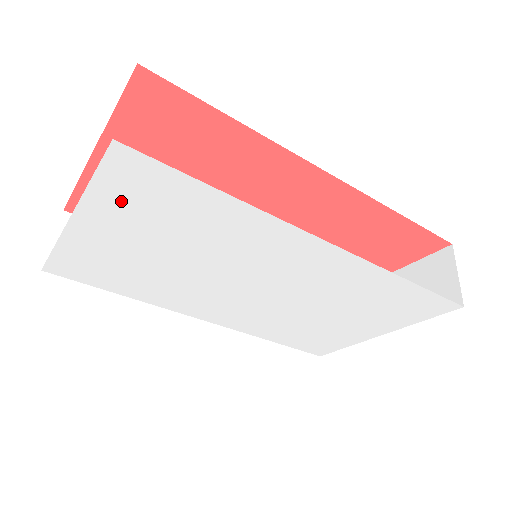
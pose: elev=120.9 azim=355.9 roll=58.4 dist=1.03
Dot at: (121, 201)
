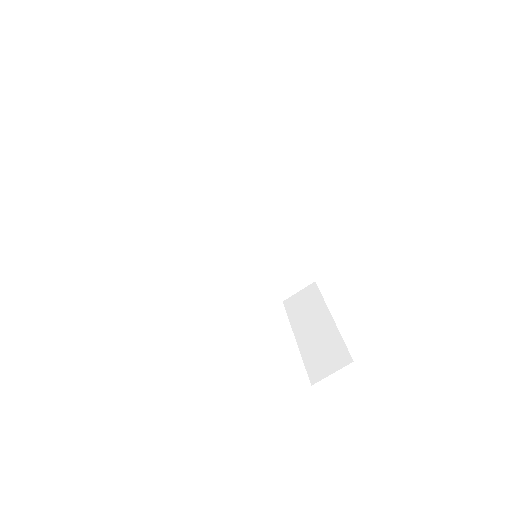
Dot at: occluded
